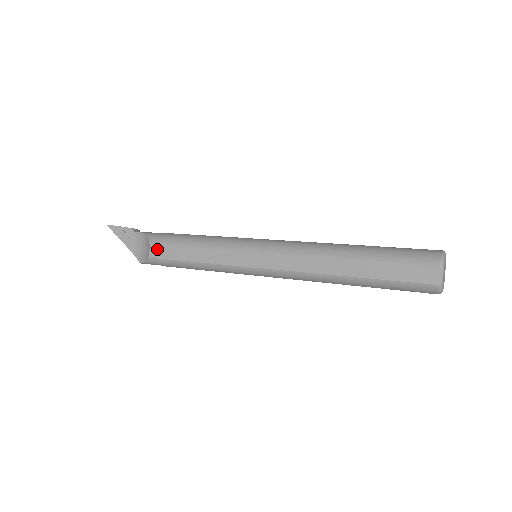
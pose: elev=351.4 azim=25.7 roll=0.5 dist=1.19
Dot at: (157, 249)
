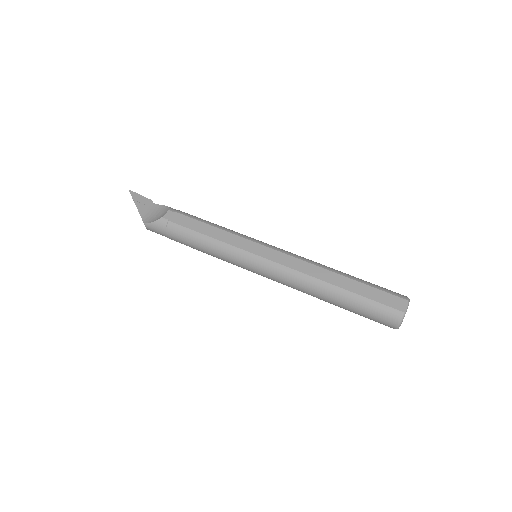
Dot at: (174, 215)
